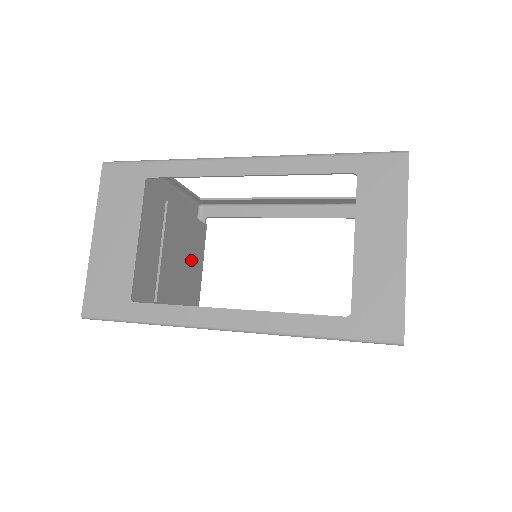
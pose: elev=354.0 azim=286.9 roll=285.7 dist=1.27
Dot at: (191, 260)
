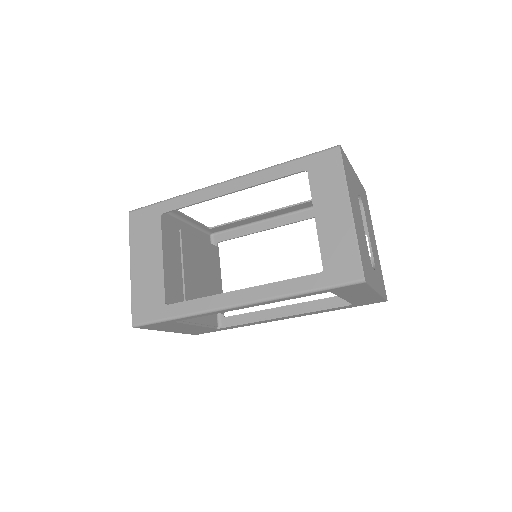
Dot at: (210, 274)
